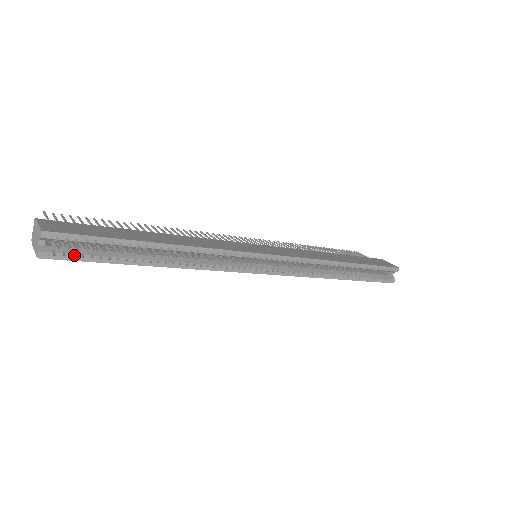
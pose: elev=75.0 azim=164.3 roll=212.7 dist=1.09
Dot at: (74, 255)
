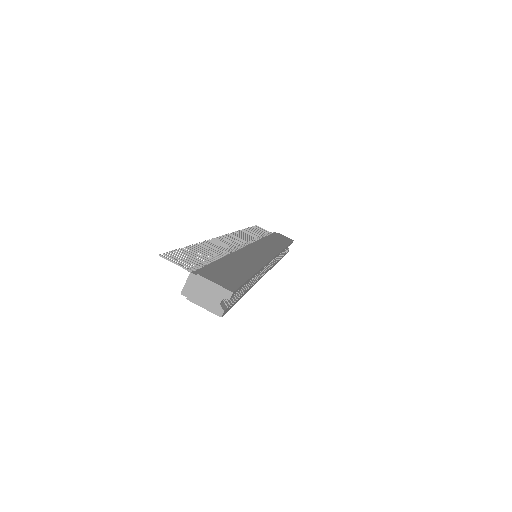
Dot at: (228, 303)
